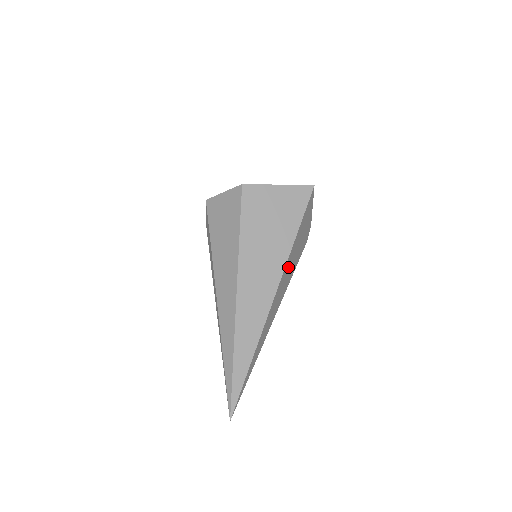
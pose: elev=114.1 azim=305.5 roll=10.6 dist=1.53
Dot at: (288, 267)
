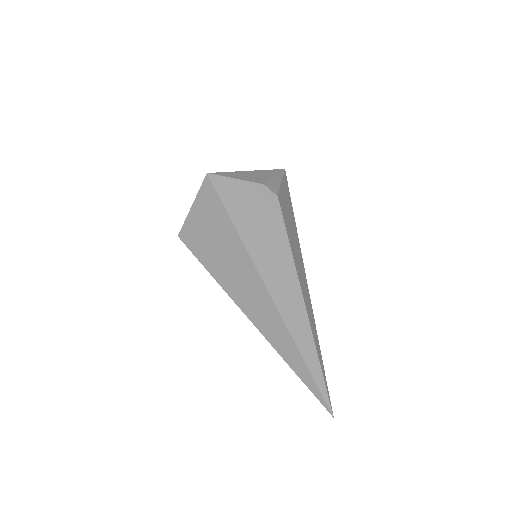
Dot at: (261, 251)
